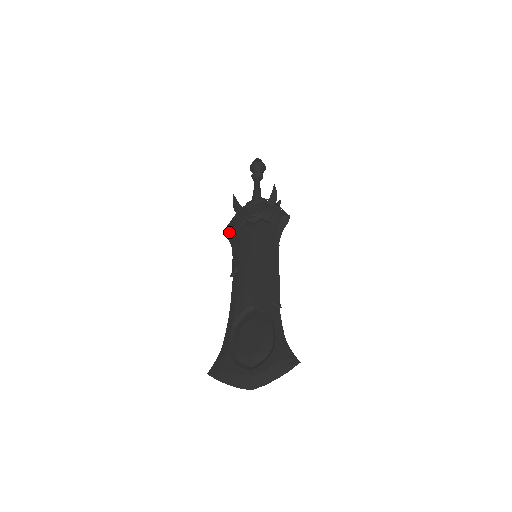
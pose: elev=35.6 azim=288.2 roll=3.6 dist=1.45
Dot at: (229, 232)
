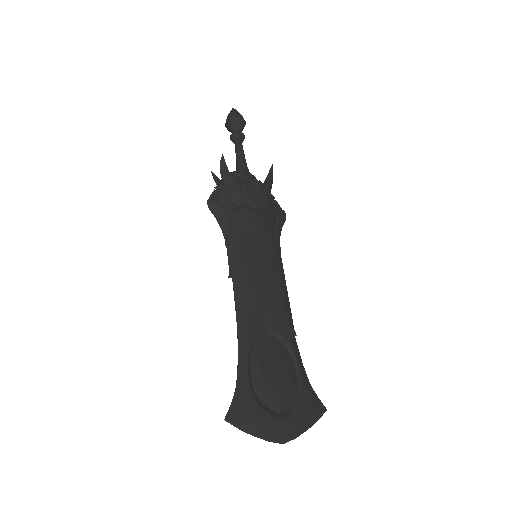
Dot at: (218, 209)
